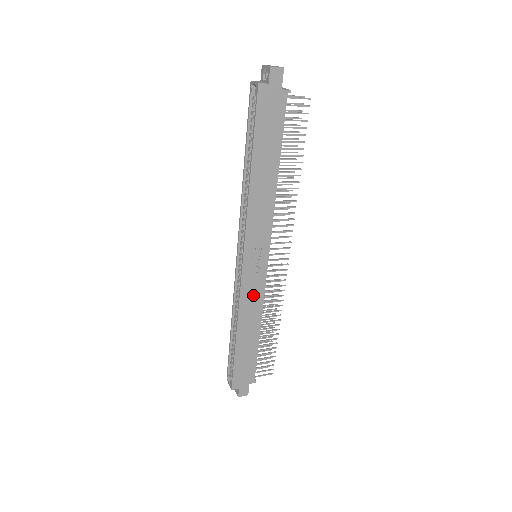
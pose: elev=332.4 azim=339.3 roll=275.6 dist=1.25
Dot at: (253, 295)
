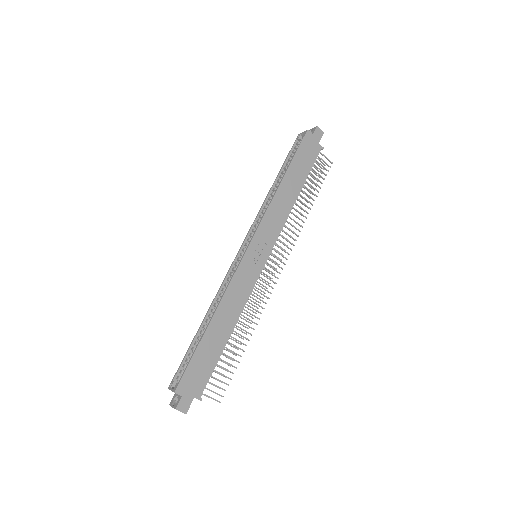
Dot at: (242, 287)
